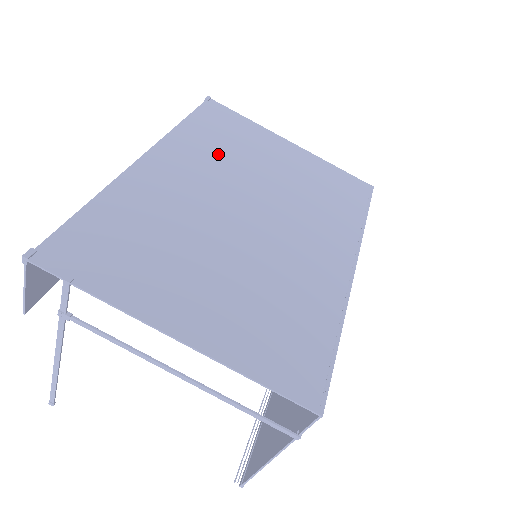
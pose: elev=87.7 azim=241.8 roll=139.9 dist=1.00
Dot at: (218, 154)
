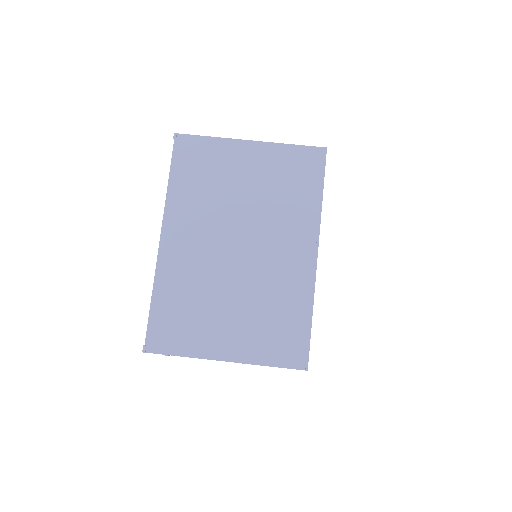
Dot at: (203, 201)
